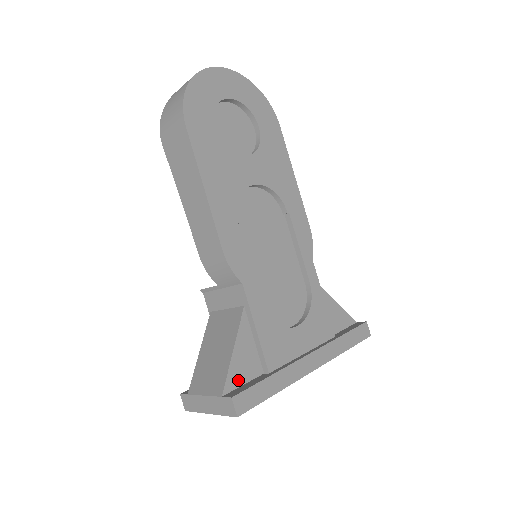
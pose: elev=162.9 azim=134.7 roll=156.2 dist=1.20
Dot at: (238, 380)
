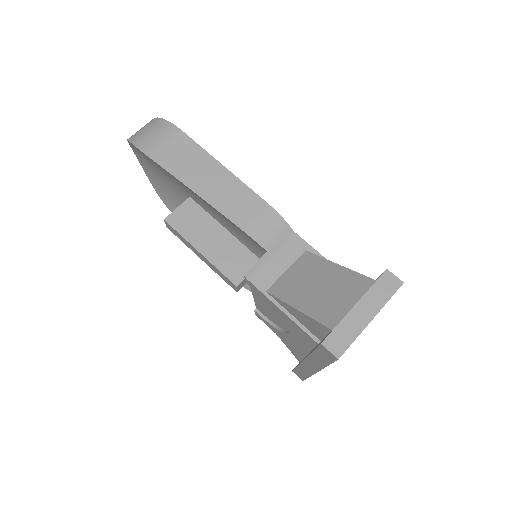
Dot at: occluded
